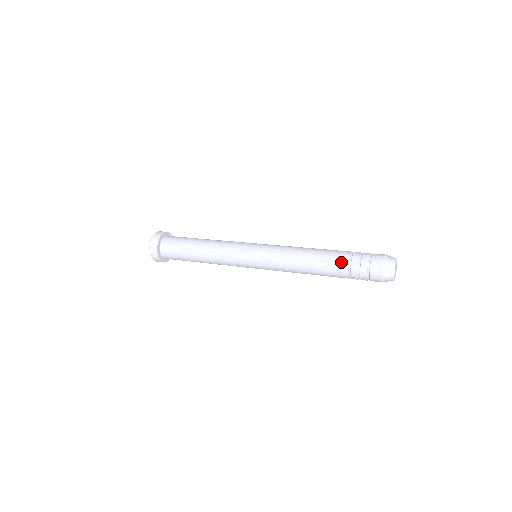
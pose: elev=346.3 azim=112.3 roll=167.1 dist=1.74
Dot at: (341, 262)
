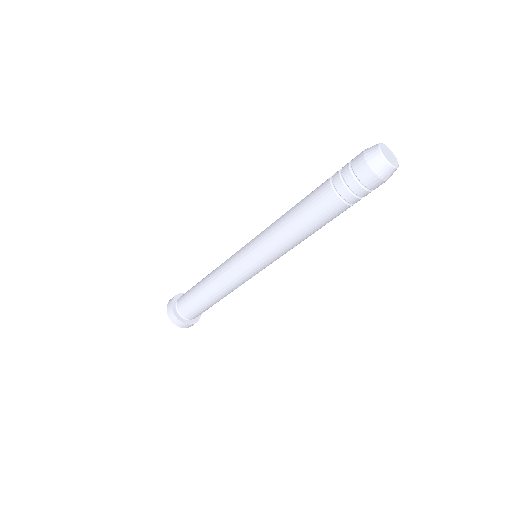
Dot at: (323, 192)
